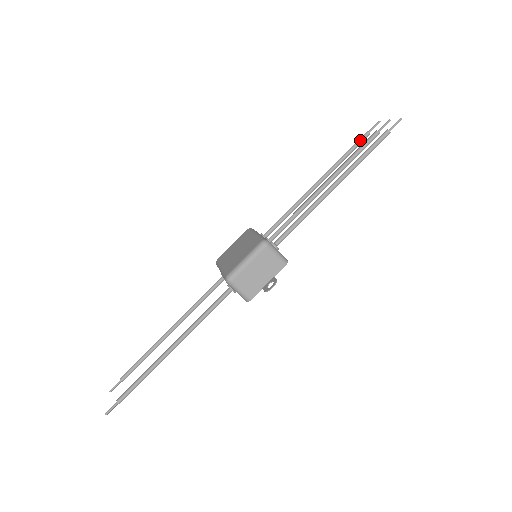
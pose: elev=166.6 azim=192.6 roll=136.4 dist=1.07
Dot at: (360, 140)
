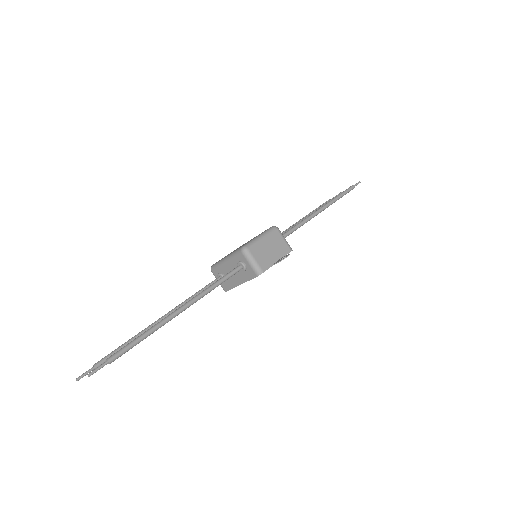
Dot at: occluded
